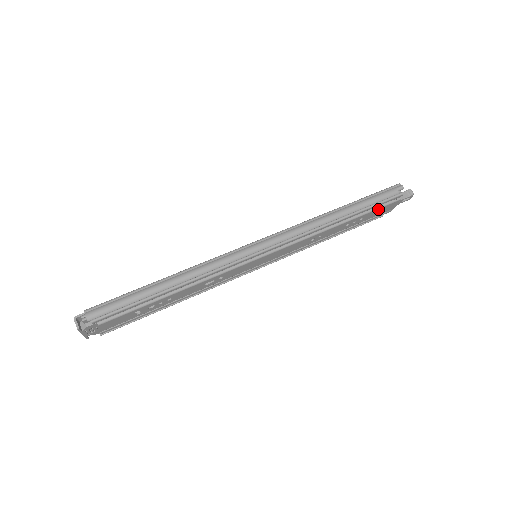
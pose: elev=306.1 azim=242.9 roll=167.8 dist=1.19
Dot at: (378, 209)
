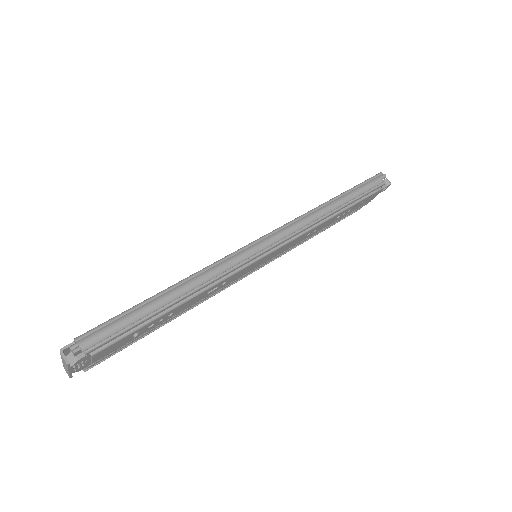
Dot at: (364, 199)
